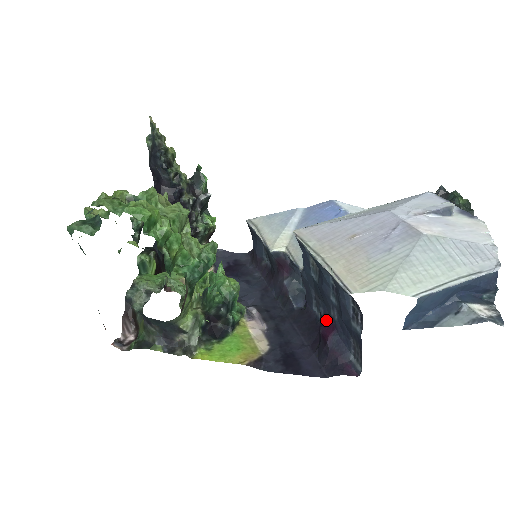
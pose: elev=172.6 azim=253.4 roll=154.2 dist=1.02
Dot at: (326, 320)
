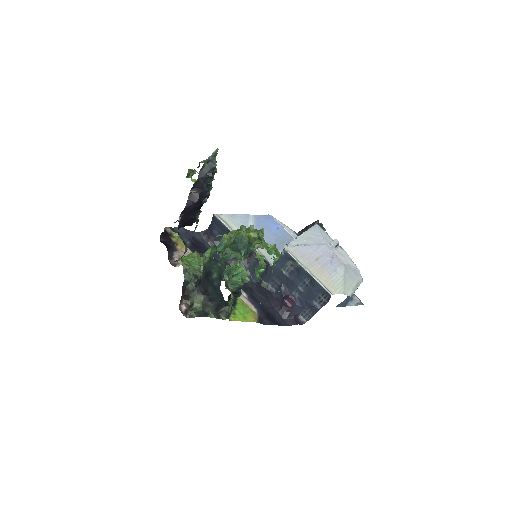
Dot at: (286, 295)
